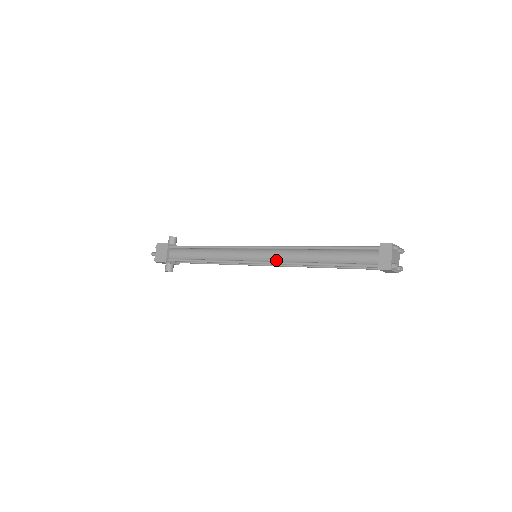
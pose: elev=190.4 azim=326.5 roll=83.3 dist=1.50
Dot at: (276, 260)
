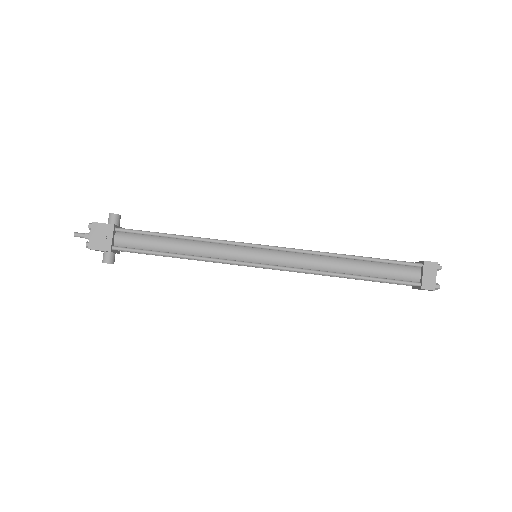
Dot at: (290, 265)
